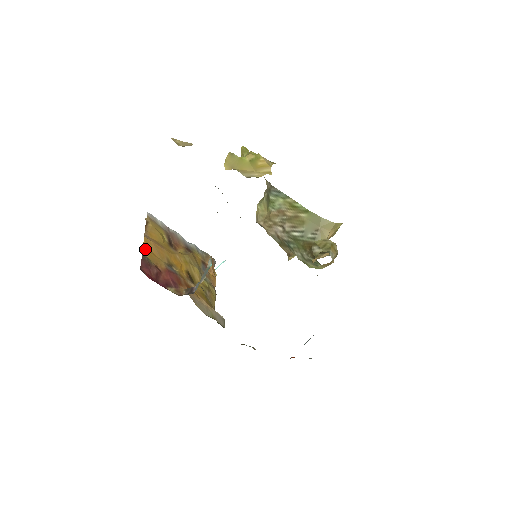
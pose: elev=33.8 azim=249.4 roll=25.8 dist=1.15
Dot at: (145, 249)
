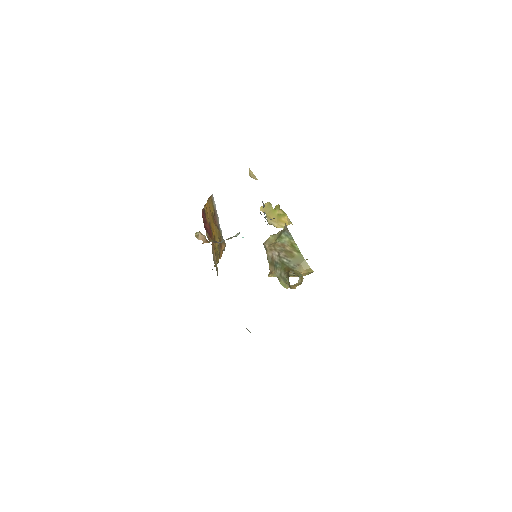
Dot at: (206, 206)
